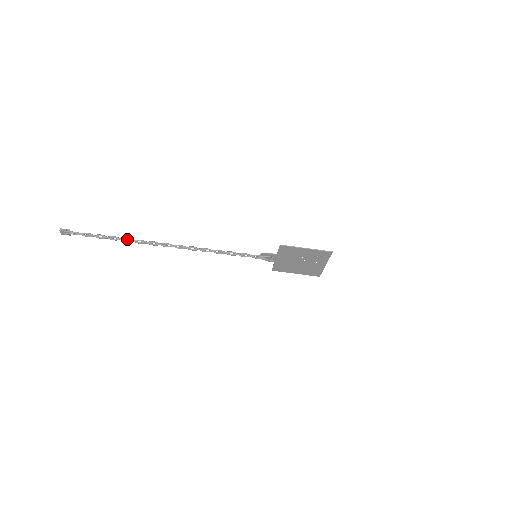
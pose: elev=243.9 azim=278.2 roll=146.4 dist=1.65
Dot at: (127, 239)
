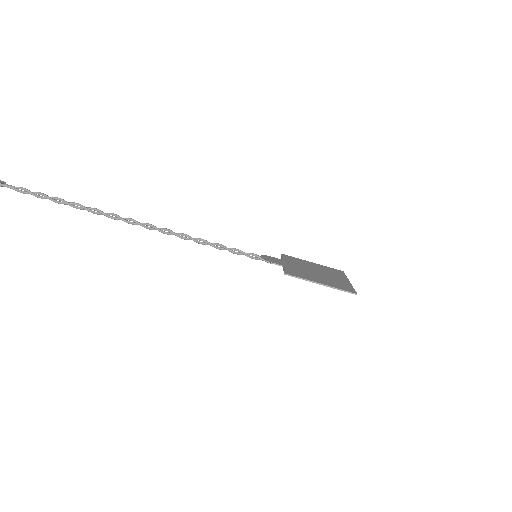
Dot at: (81, 207)
